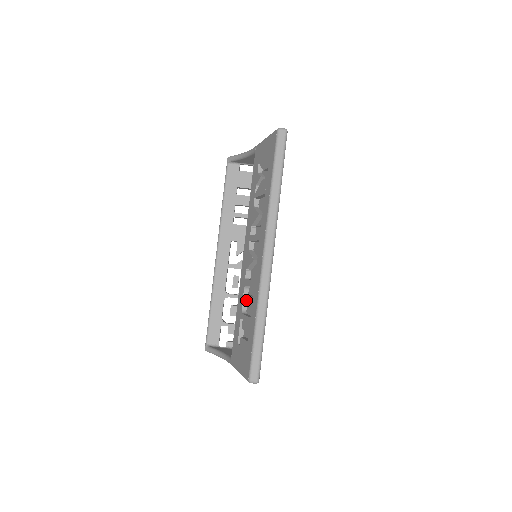
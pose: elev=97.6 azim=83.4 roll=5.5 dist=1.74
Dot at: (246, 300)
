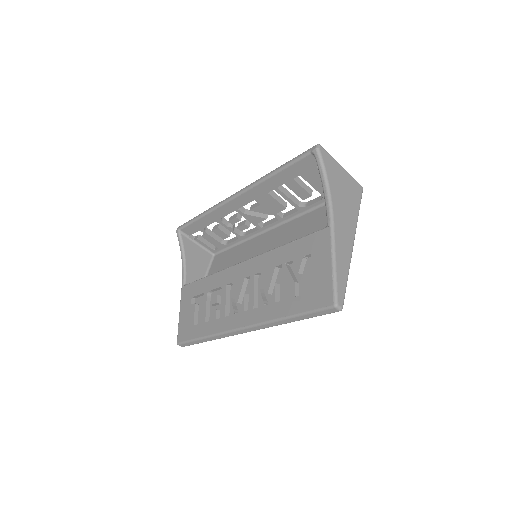
Dot at: (214, 301)
